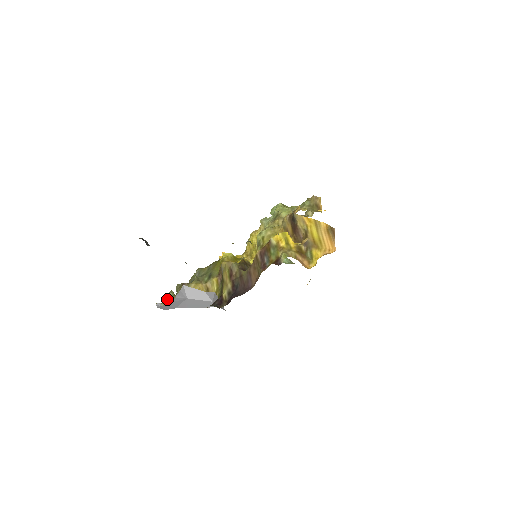
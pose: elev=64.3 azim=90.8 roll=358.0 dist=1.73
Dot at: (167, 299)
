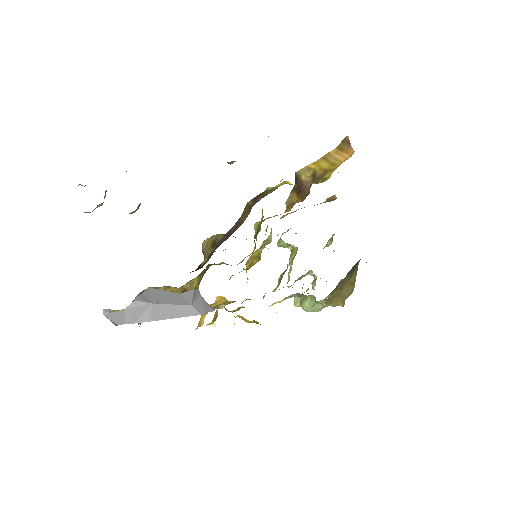
Dot at: occluded
